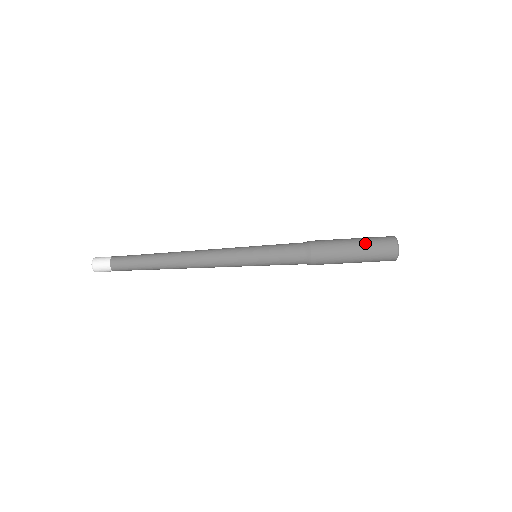
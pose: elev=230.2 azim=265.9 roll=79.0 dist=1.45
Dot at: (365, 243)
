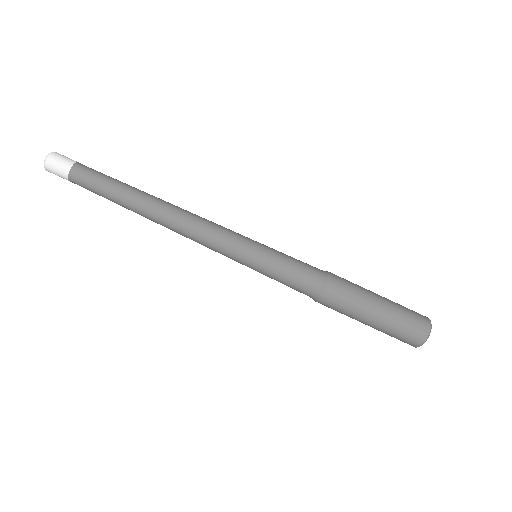
Dot at: (394, 306)
